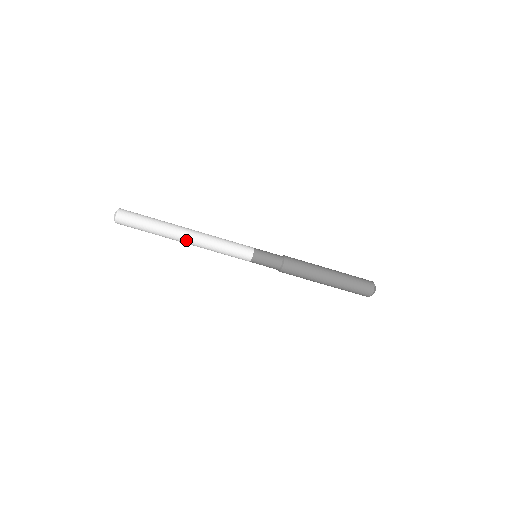
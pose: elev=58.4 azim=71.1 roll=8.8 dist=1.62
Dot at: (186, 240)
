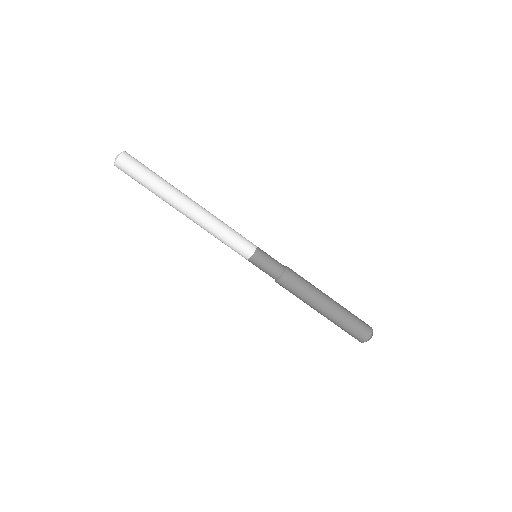
Dot at: (184, 214)
